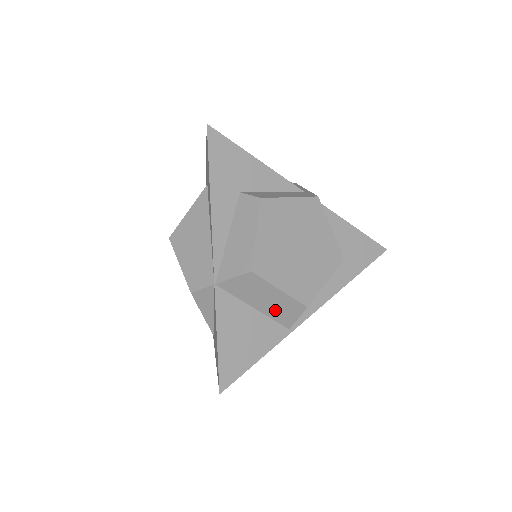
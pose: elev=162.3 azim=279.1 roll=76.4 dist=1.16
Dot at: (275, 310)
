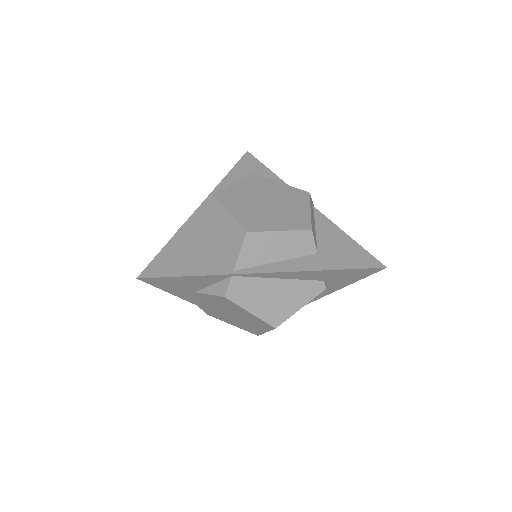
Dot at: (225, 242)
